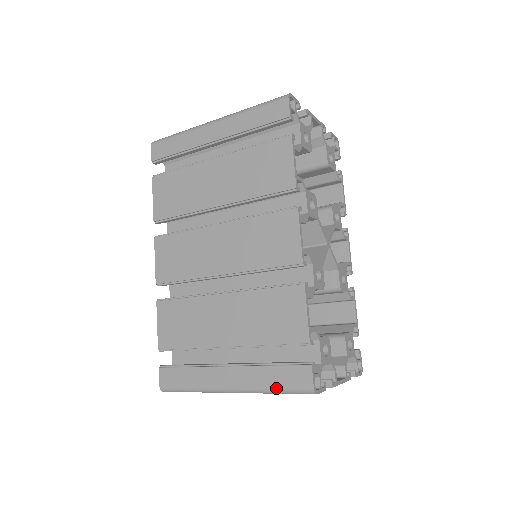
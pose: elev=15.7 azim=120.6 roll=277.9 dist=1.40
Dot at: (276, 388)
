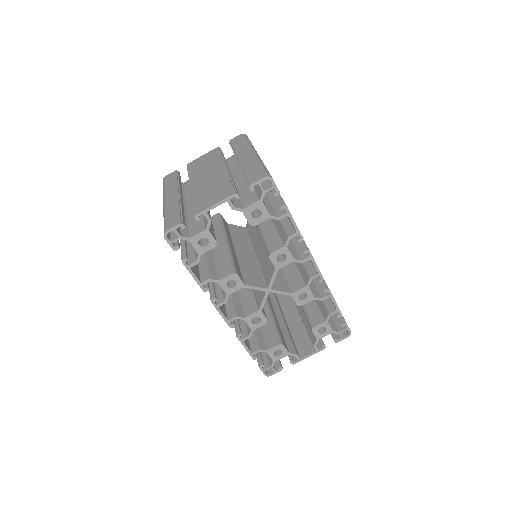
Dot at: occluded
